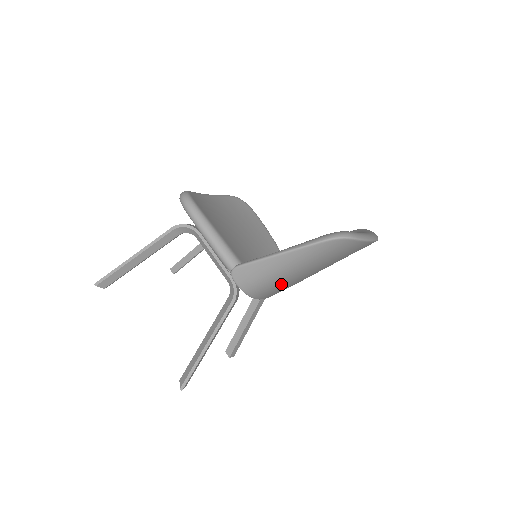
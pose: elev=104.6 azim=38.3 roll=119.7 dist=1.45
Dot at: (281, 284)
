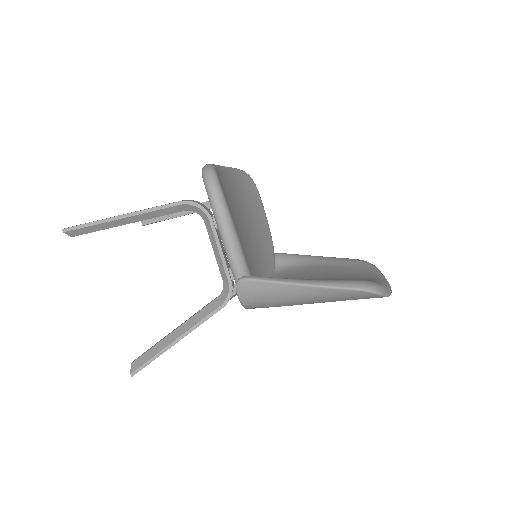
Dot at: occluded
